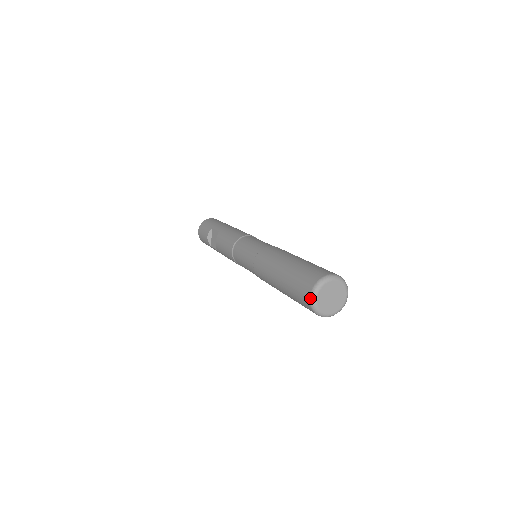
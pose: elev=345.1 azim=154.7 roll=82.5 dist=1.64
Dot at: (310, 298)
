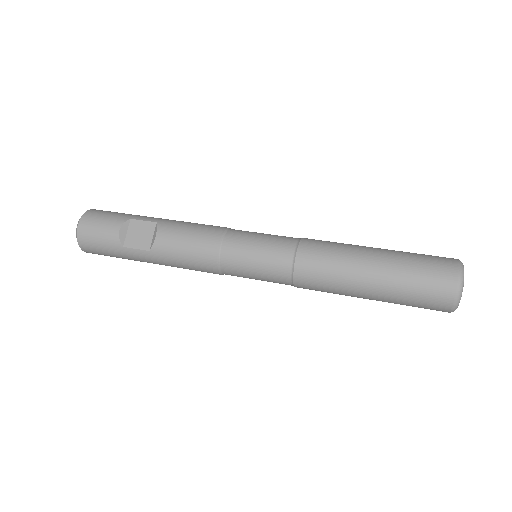
Dot at: (459, 283)
